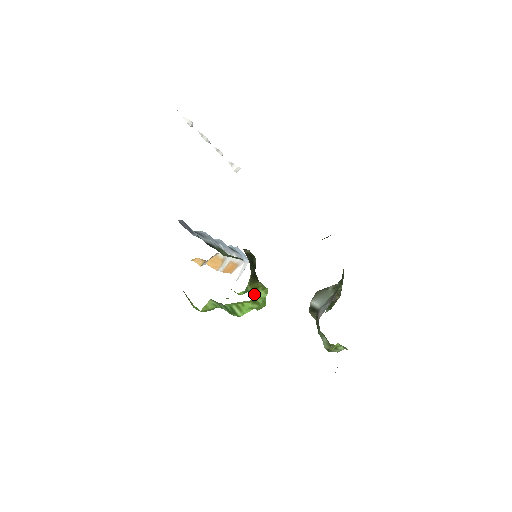
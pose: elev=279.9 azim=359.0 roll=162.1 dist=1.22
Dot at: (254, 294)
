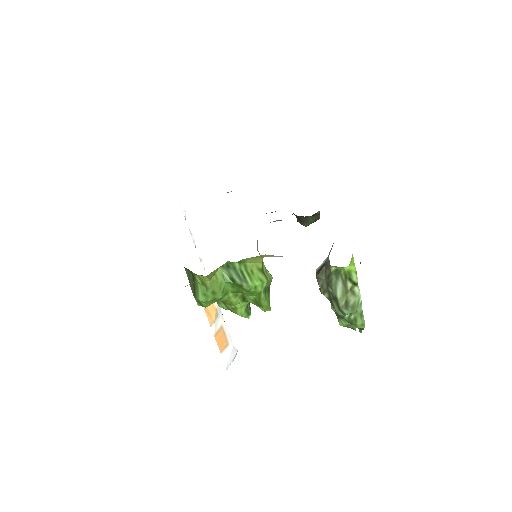
Dot at: (262, 261)
